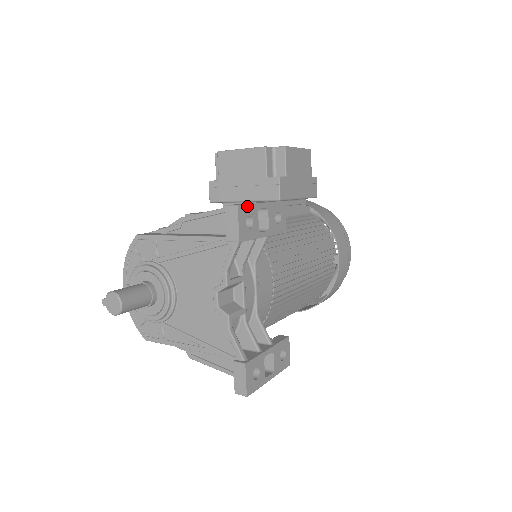
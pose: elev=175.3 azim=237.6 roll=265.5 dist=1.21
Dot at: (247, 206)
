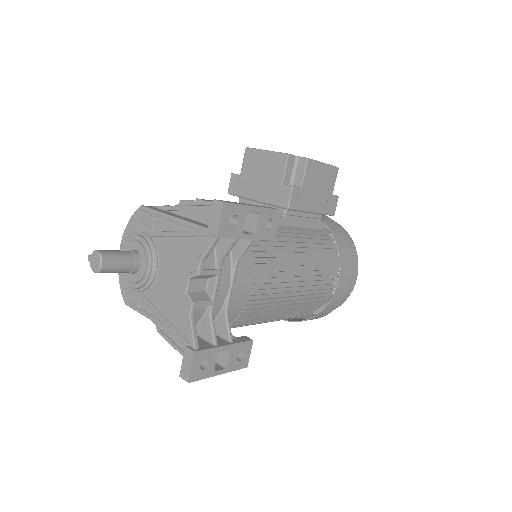
Dot at: (235, 205)
